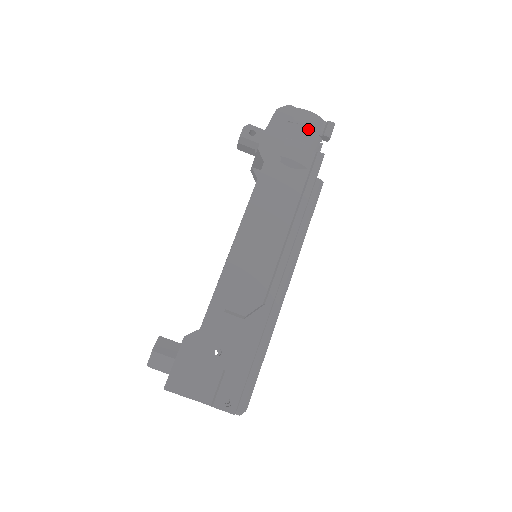
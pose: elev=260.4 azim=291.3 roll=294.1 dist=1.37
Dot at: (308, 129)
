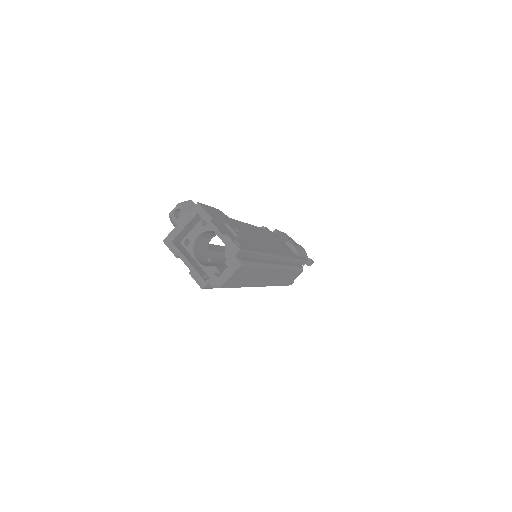
Dot at: (301, 249)
